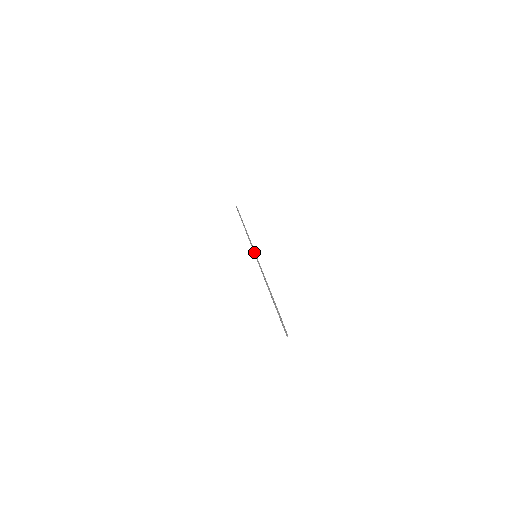
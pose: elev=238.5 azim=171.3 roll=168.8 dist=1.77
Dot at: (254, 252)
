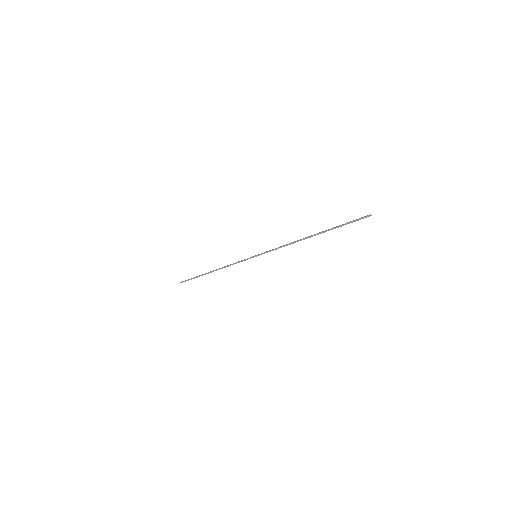
Dot at: (250, 257)
